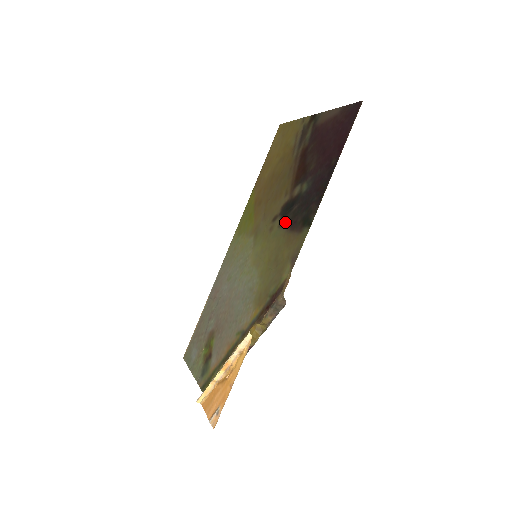
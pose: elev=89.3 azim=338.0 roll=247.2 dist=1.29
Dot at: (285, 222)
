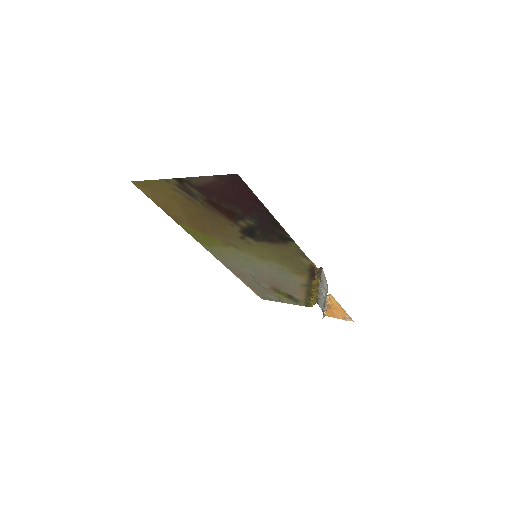
Dot at: (260, 240)
